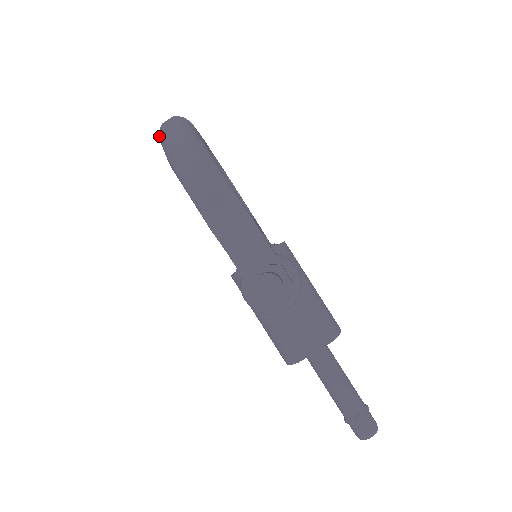
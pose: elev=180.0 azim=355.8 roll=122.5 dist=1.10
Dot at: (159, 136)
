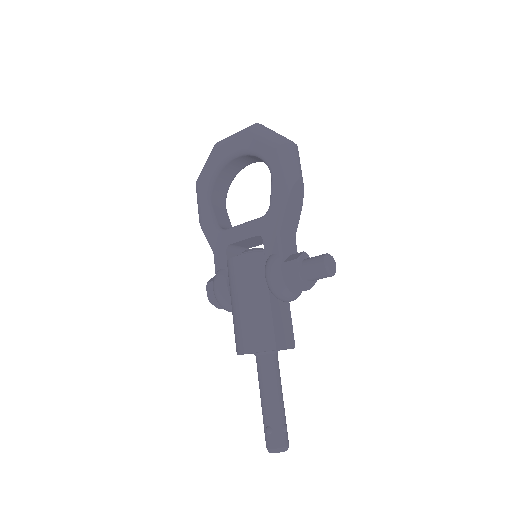
Dot at: (254, 127)
